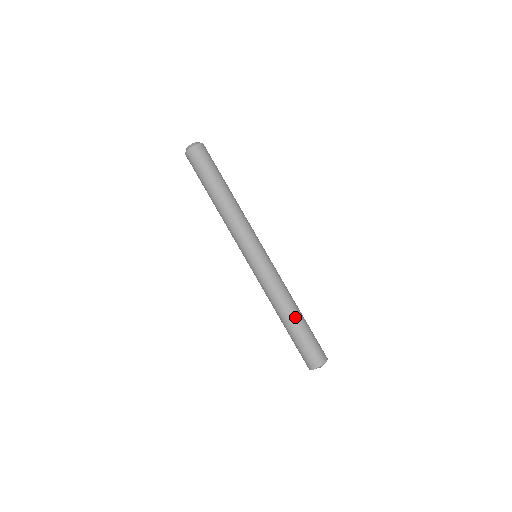
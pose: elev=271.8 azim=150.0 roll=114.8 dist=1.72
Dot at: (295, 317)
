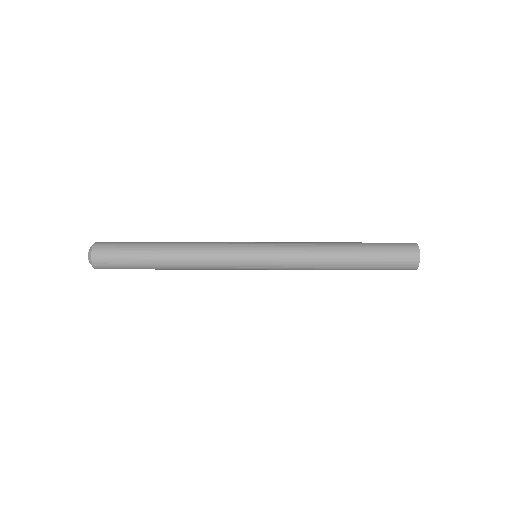
Dot at: (347, 243)
